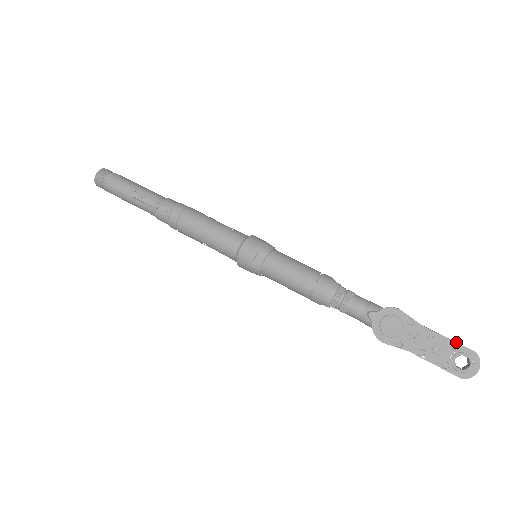
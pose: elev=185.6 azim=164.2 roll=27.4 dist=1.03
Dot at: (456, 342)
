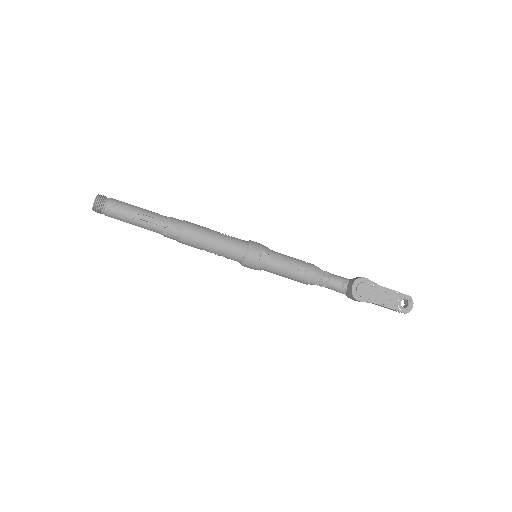
Dot at: occluded
